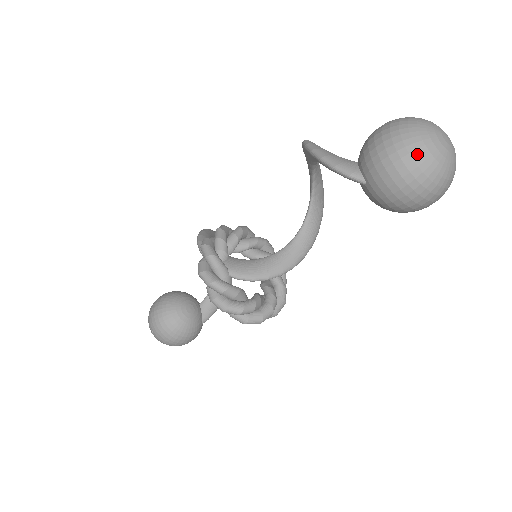
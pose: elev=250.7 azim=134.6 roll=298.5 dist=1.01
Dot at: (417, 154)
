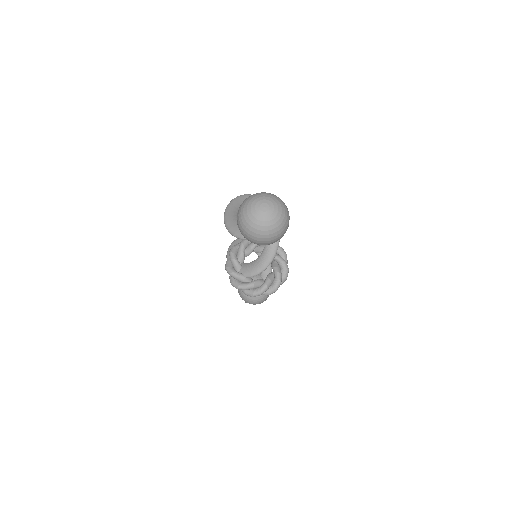
Dot at: (252, 229)
